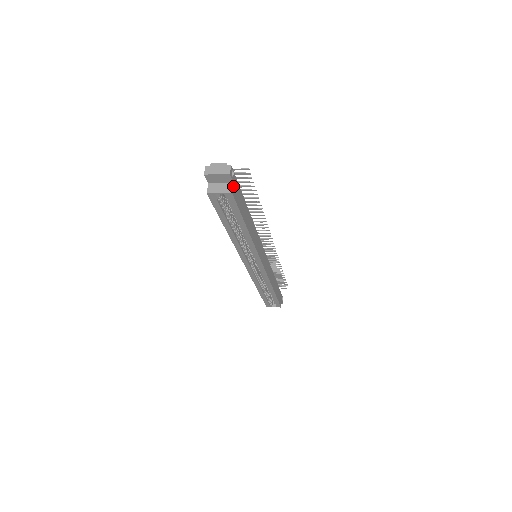
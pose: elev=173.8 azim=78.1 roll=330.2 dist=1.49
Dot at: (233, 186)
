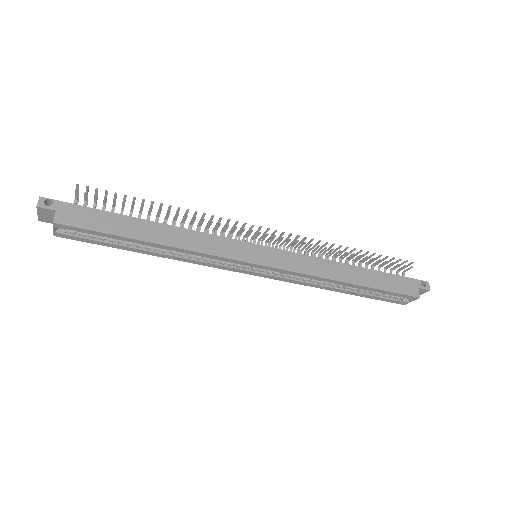
Dot at: (56, 214)
